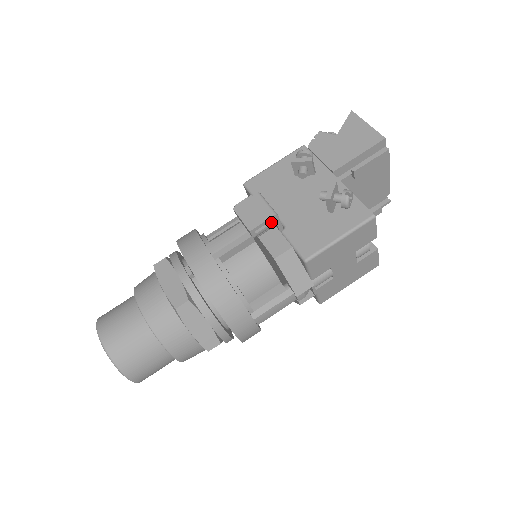
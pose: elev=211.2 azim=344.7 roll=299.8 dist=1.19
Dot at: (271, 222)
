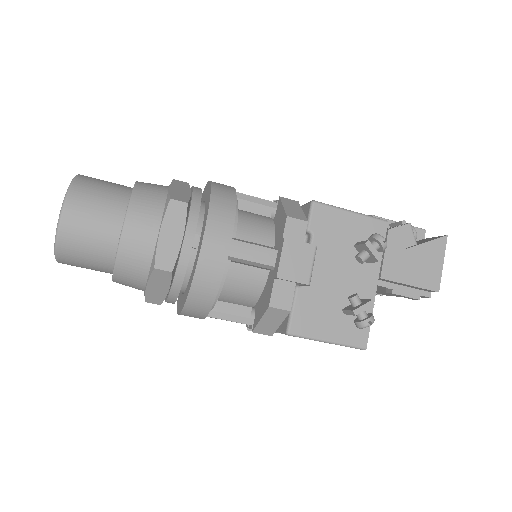
Dot at: occluded
